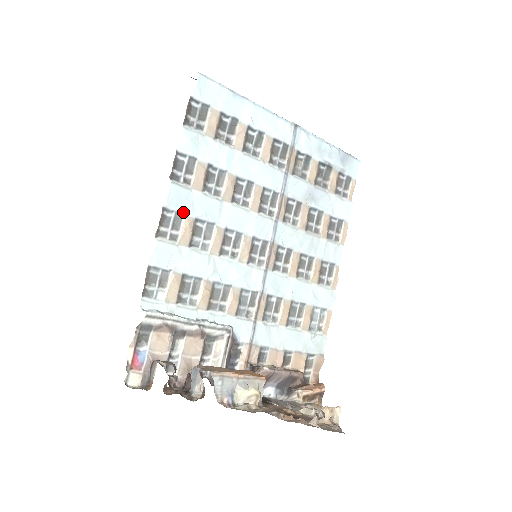
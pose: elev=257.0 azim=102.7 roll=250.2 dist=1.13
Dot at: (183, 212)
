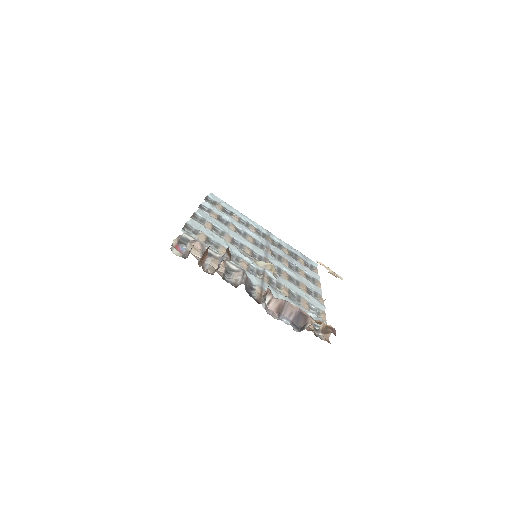
Dot at: (206, 220)
